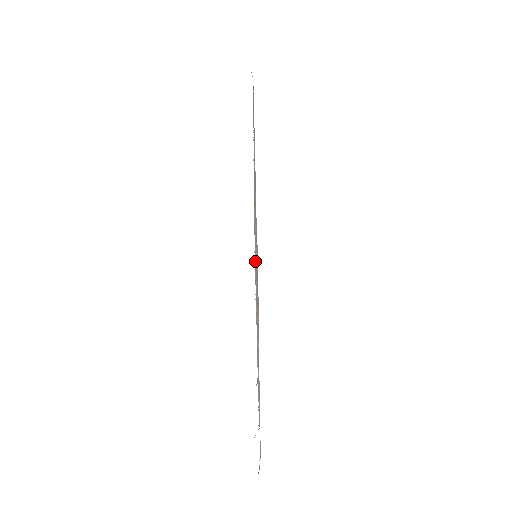
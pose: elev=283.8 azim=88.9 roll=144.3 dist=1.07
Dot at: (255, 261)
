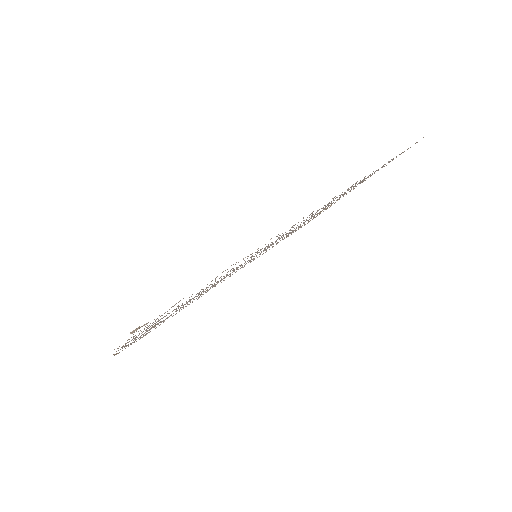
Dot at: (135, 330)
